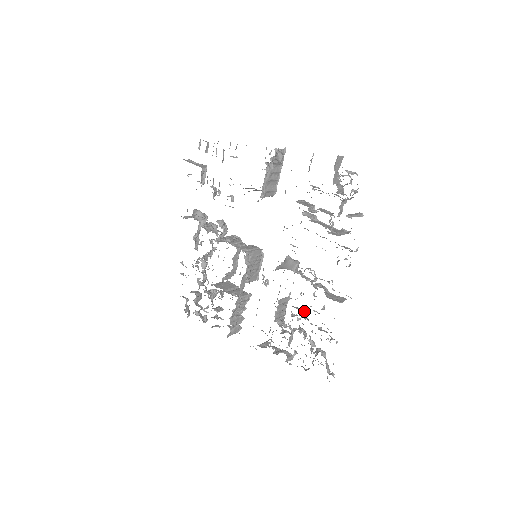
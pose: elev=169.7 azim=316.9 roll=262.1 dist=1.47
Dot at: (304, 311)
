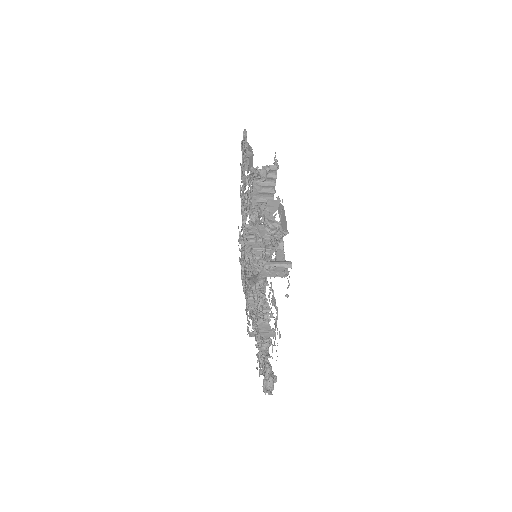
Dot at: occluded
